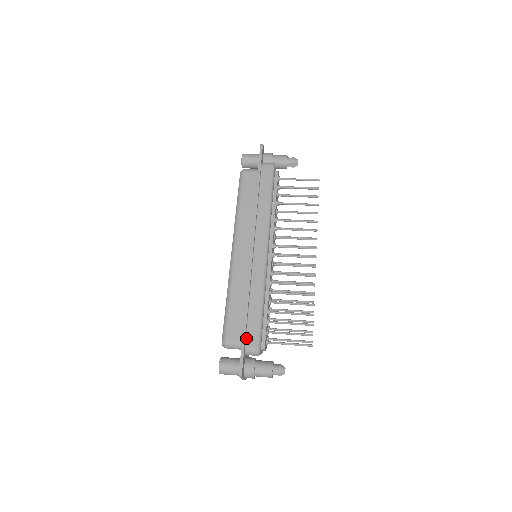
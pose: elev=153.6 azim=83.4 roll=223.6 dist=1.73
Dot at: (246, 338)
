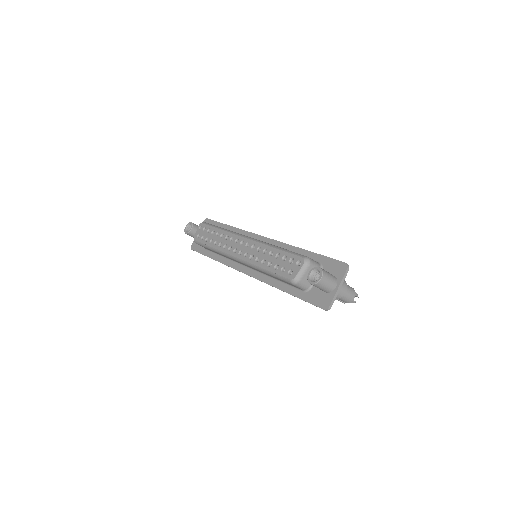
Dot at: (321, 259)
